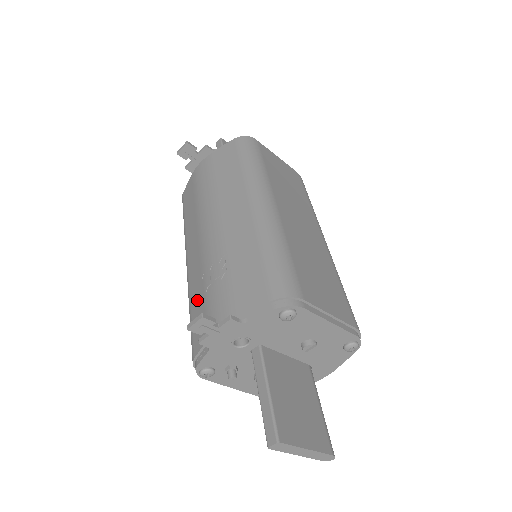
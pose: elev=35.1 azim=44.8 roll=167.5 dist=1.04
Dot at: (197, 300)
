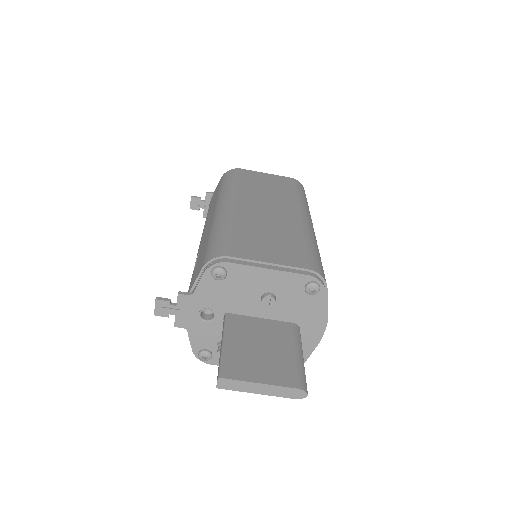
Dot at: occluded
